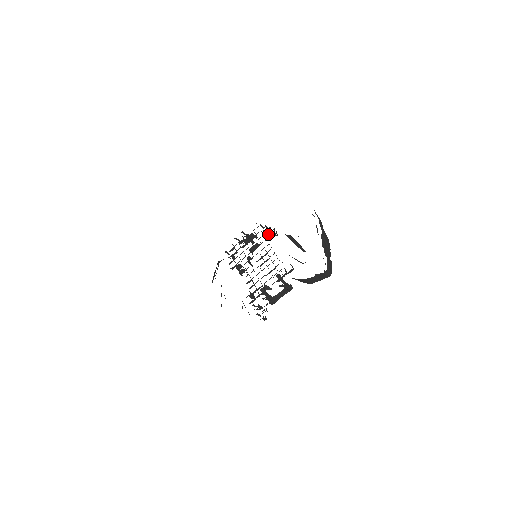
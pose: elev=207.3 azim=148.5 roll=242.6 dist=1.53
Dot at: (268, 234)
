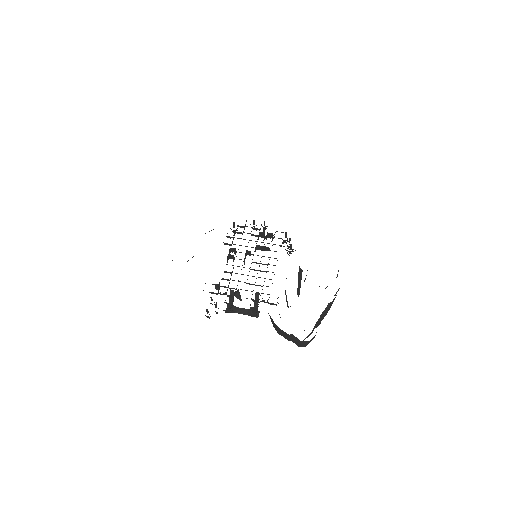
Dot at: occluded
